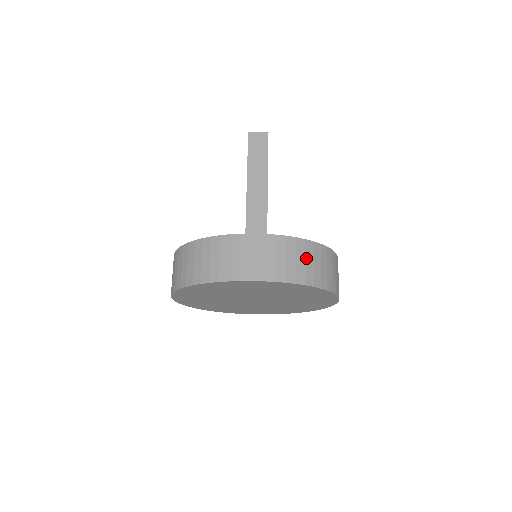
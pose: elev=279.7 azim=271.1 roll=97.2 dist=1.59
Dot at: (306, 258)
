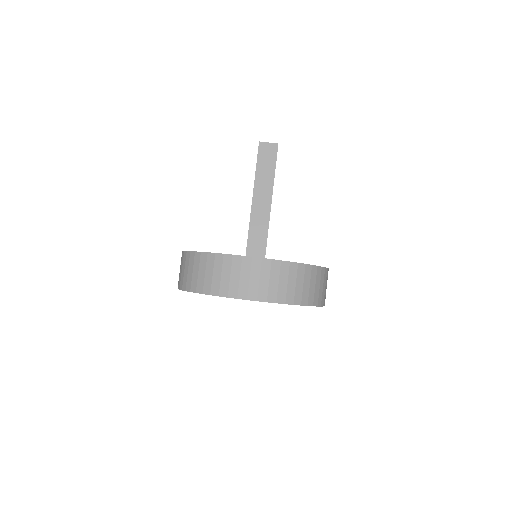
Dot at: (297, 280)
